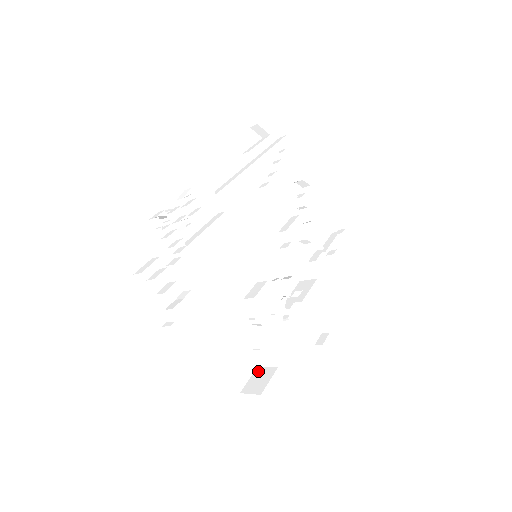
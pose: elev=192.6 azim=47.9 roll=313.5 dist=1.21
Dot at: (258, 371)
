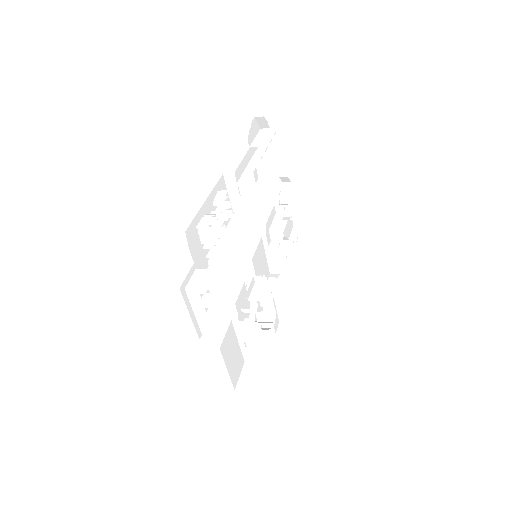
Dot at: (247, 367)
